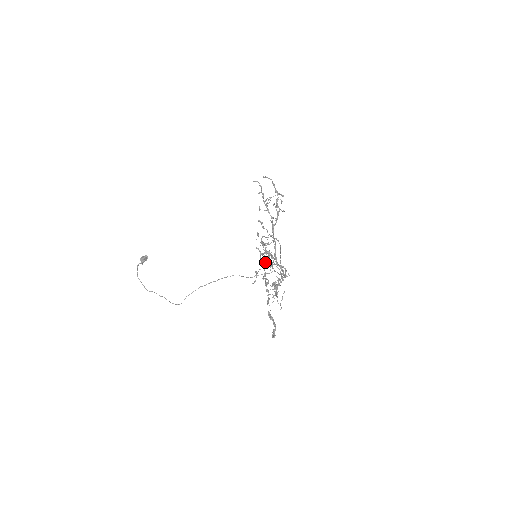
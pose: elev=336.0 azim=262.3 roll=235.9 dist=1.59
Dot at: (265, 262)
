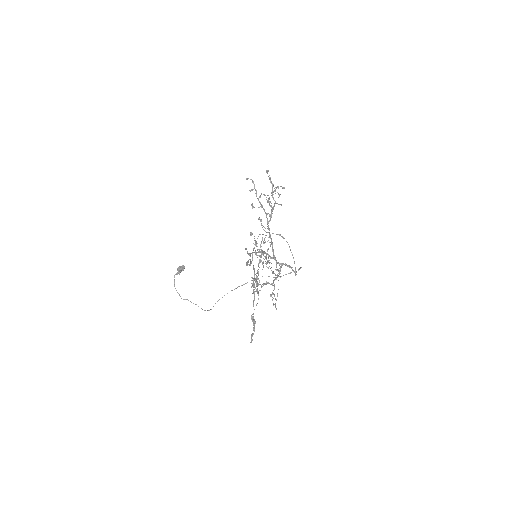
Dot at: (260, 262)
